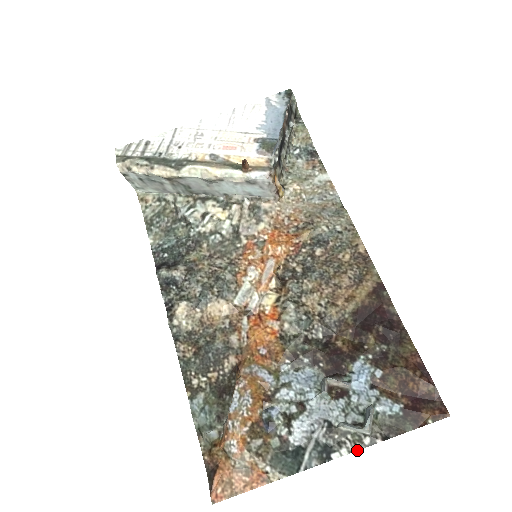
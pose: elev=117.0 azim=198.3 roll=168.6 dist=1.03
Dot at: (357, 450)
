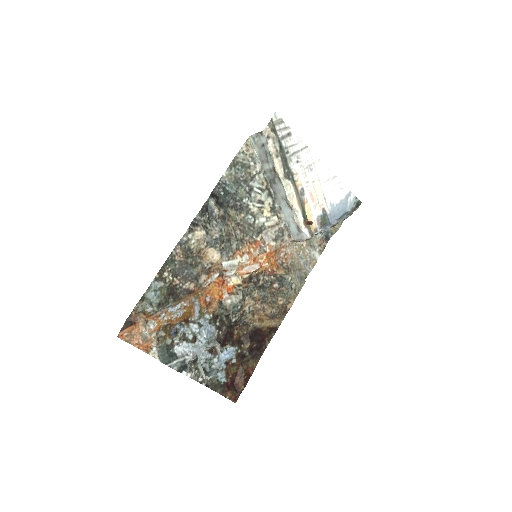
Dot at: (194, 379)
